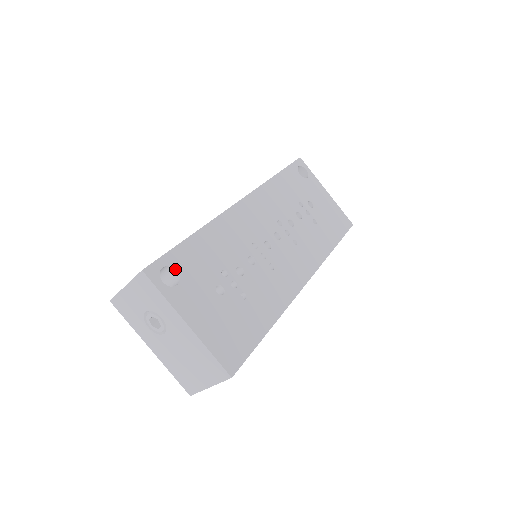
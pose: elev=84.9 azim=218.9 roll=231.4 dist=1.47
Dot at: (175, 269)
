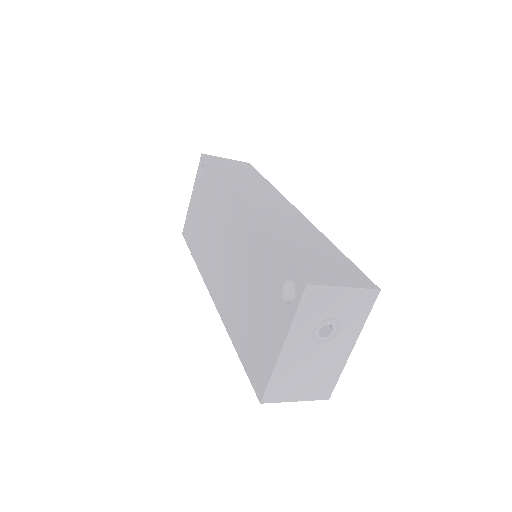
Dot at: occluded
